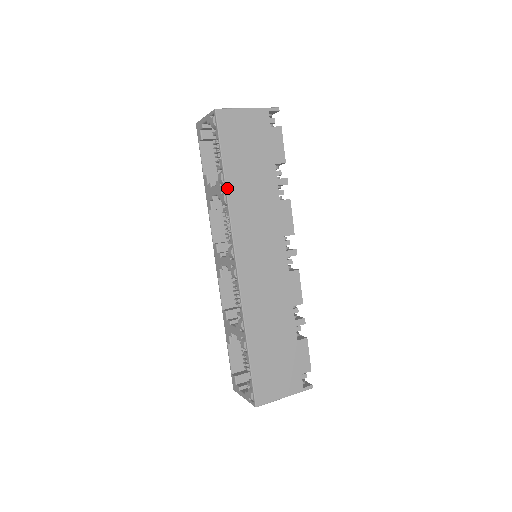
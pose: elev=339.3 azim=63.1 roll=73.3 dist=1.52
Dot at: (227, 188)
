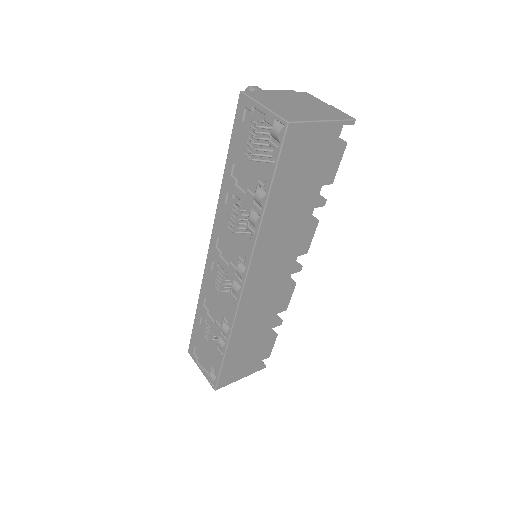
Dot at: (264, 215)
